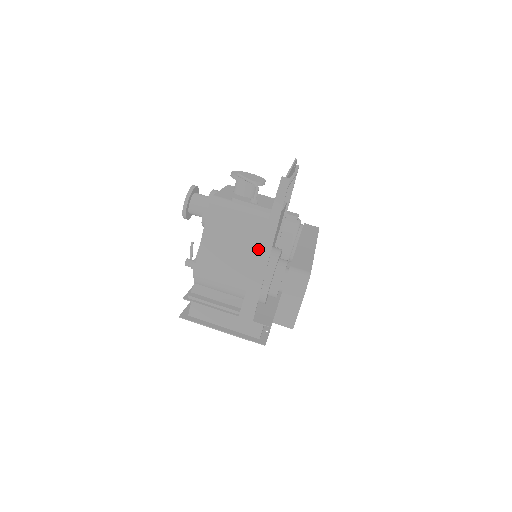
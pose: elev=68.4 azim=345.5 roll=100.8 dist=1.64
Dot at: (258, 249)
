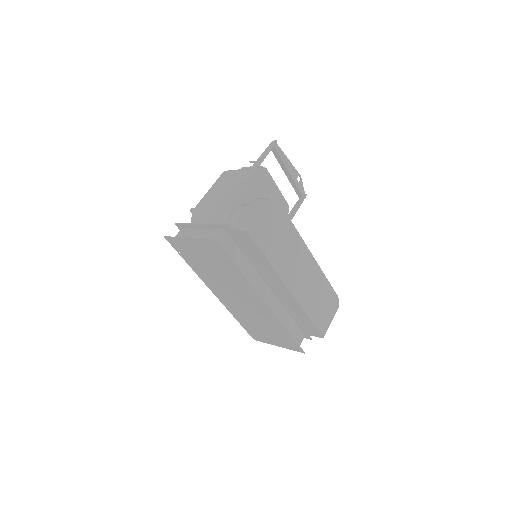
Dot at: occluded
